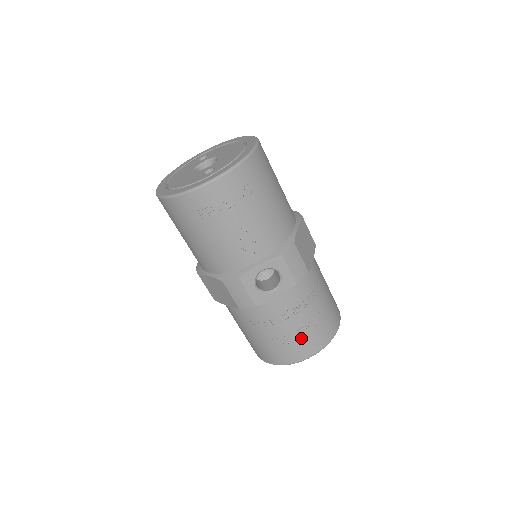
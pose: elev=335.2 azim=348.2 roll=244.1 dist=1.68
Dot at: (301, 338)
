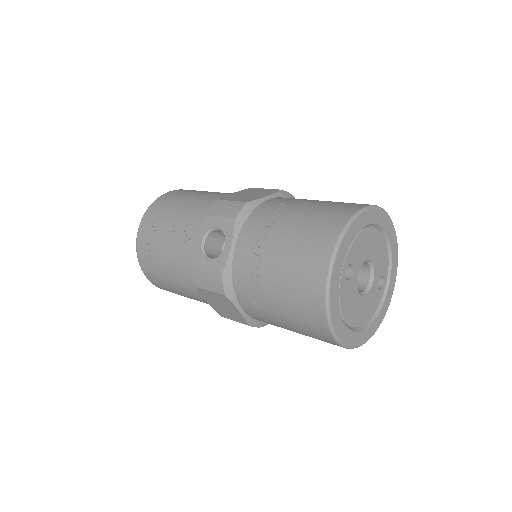
Dot at: (295, 258)
